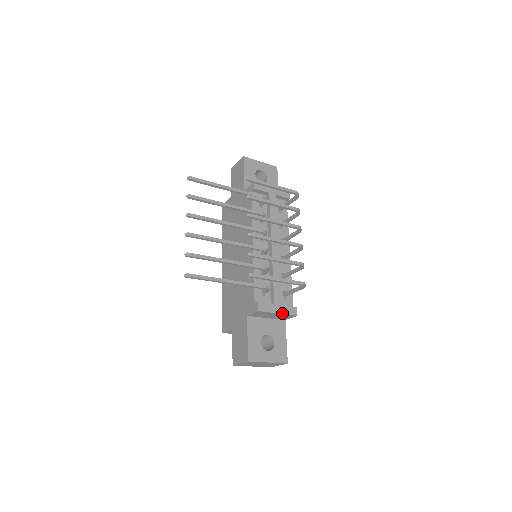
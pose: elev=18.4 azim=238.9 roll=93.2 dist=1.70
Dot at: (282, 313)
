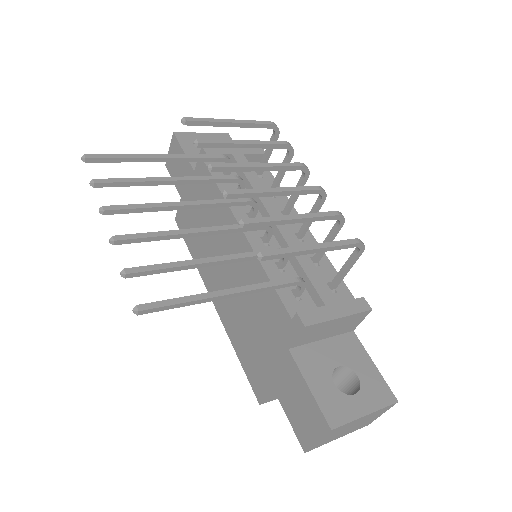
Dot at: (346, 315)
